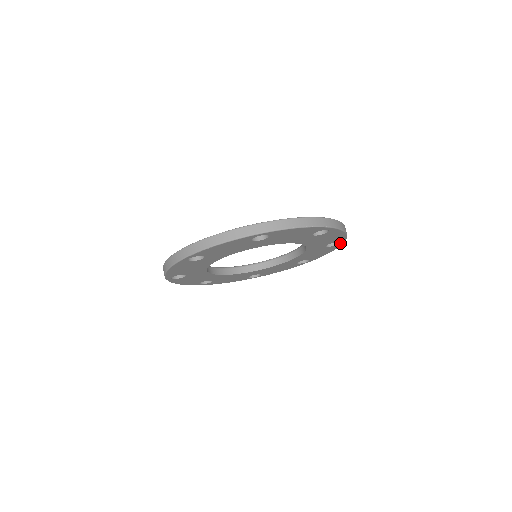
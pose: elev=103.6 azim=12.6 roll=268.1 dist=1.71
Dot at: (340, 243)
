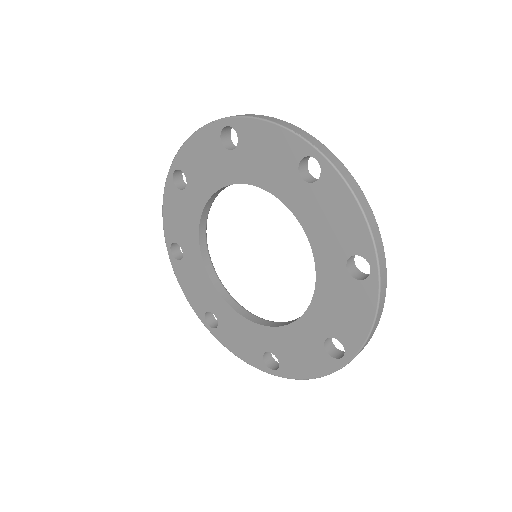
Dot at: (372, 273)
